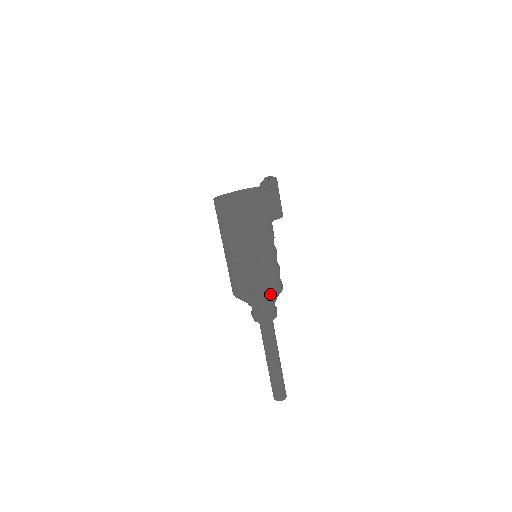
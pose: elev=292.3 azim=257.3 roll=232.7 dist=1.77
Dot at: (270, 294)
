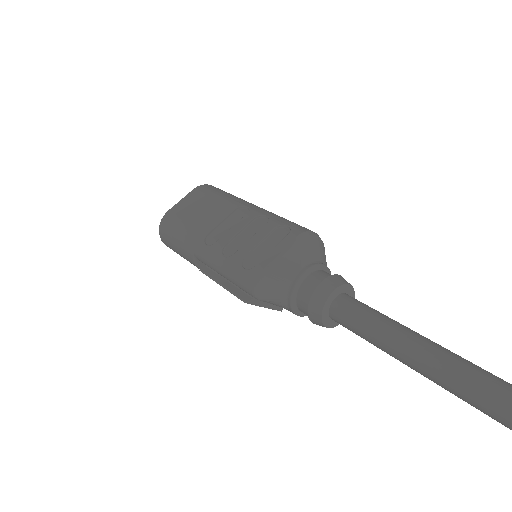
Dot at: (304, 232)
